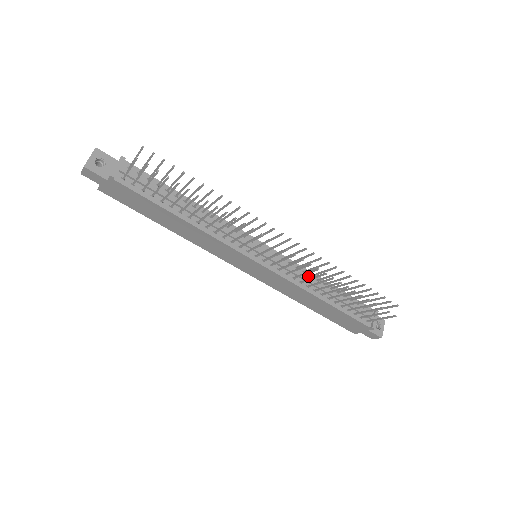
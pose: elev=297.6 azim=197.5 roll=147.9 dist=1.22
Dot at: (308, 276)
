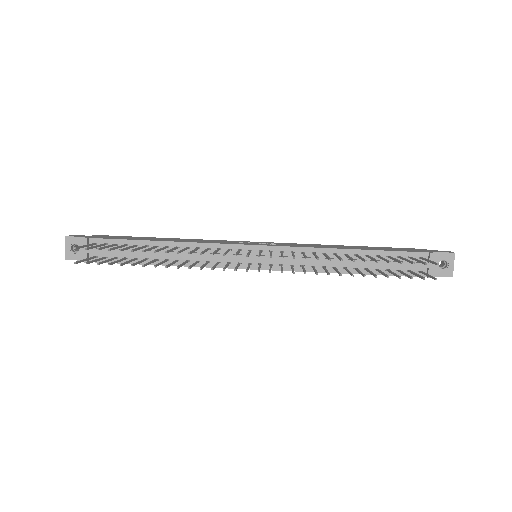
Dot at: (321, 255)
